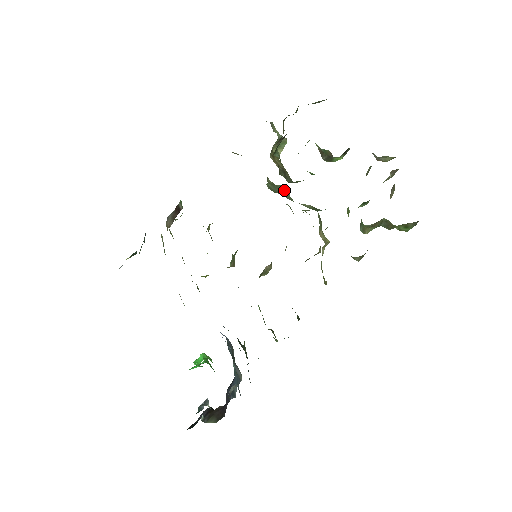
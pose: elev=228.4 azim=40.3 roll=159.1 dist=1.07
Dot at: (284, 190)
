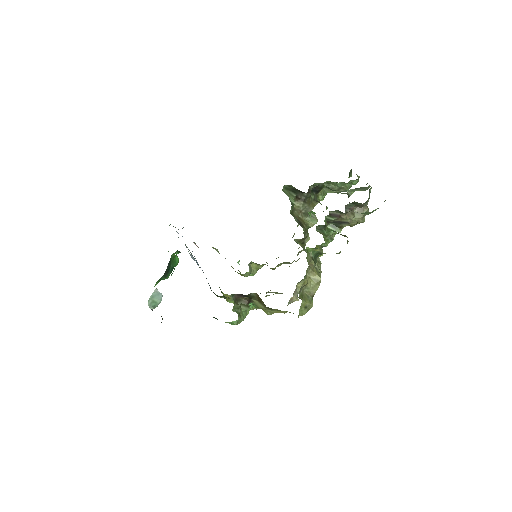
Dot at: occluded
